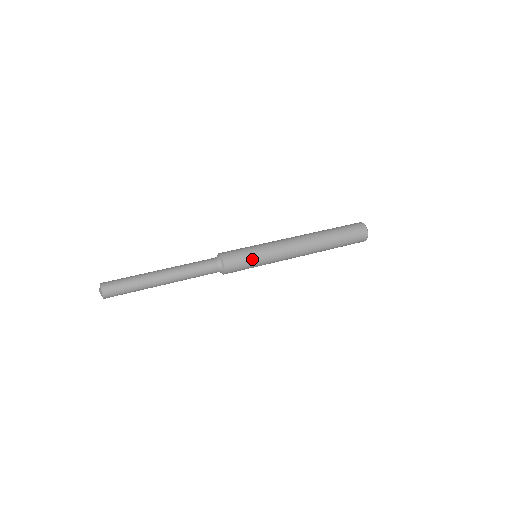
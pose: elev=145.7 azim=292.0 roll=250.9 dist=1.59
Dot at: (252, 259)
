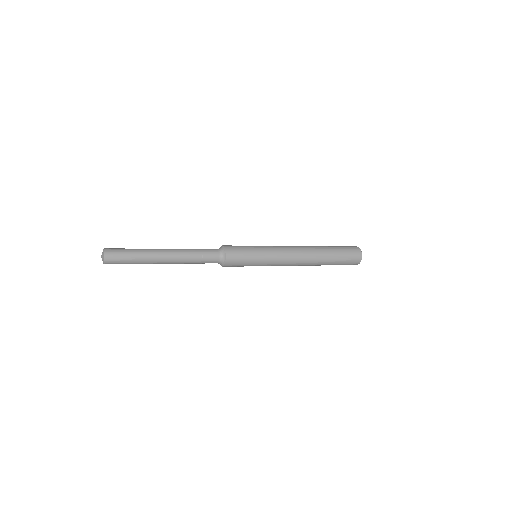
Dot at: (252, 252)
